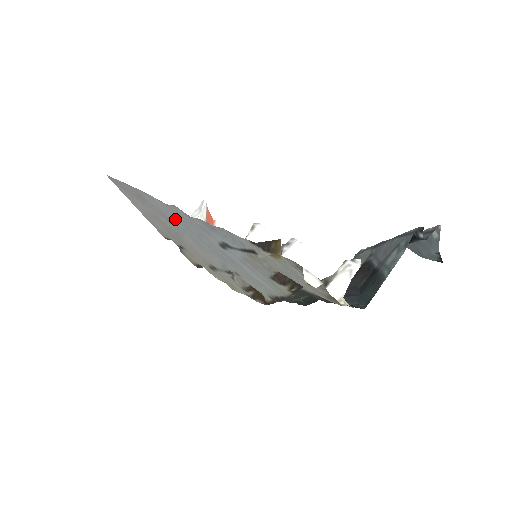
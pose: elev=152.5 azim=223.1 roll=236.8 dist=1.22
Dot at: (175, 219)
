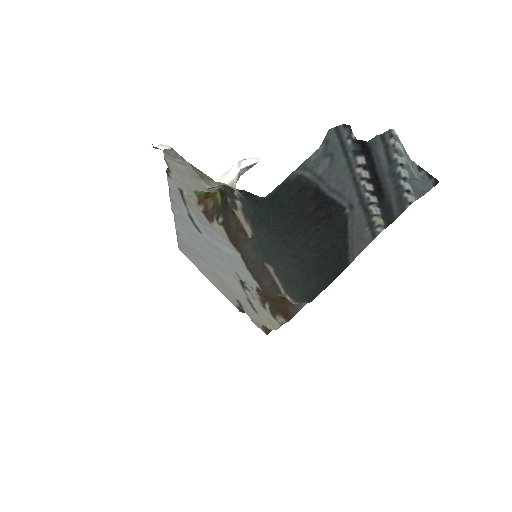
Dot at: (194, 243)
